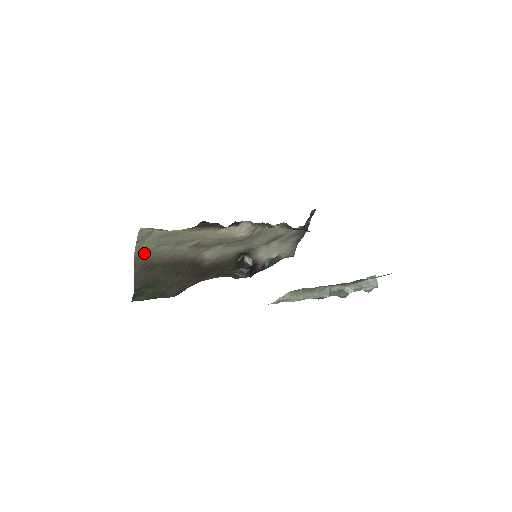
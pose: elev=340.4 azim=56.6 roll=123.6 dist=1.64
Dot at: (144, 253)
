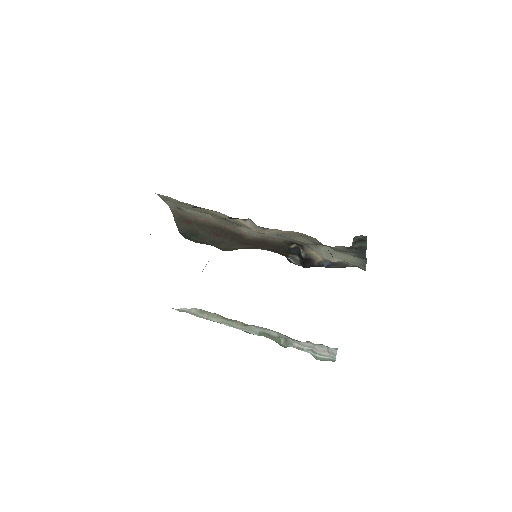
Dot at: (179, 209)
